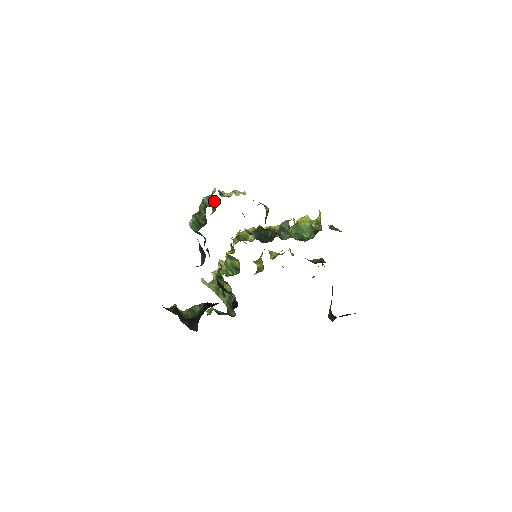
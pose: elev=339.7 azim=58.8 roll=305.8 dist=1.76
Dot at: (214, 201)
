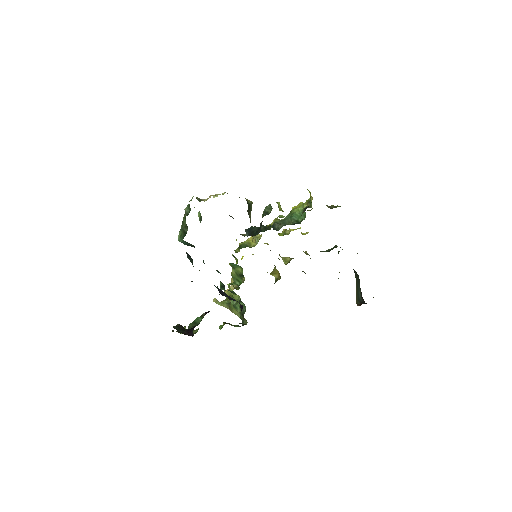
Dot at: (199, 211)
